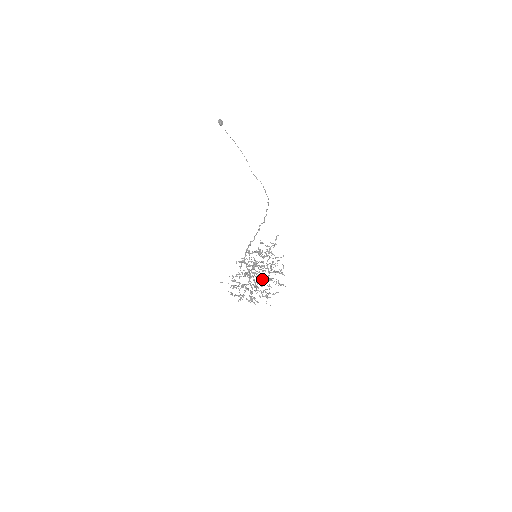
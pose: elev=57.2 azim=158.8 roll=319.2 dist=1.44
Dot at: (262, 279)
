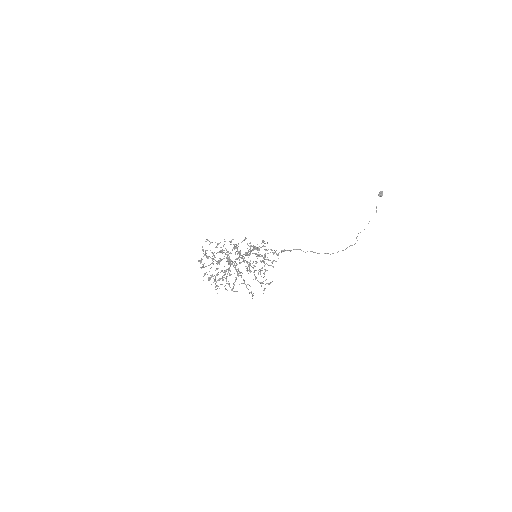
Dot at: (230, 264)
